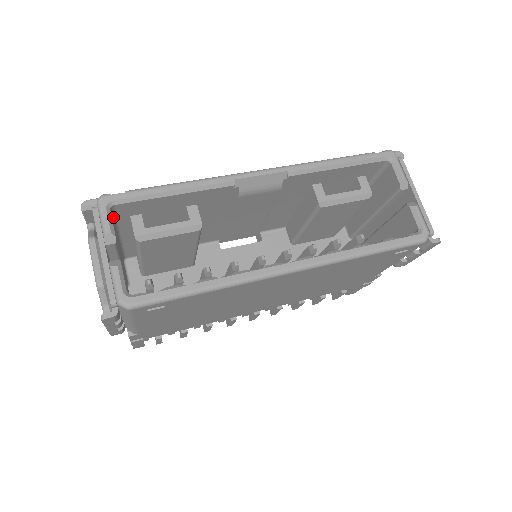
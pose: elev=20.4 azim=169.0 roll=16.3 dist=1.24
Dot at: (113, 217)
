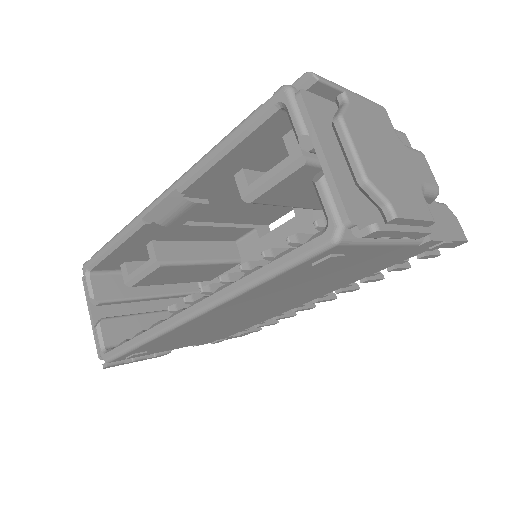
Dot at: (108, 272)
